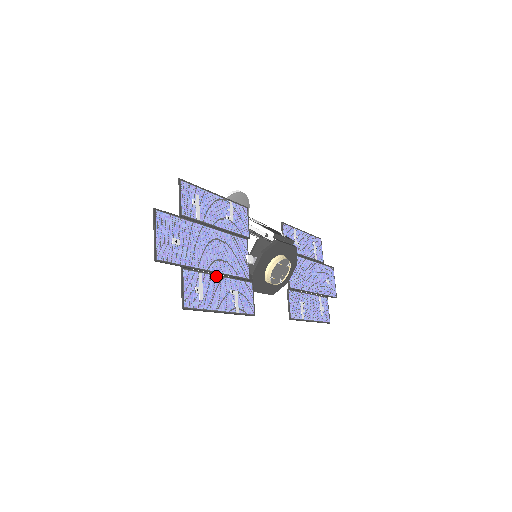
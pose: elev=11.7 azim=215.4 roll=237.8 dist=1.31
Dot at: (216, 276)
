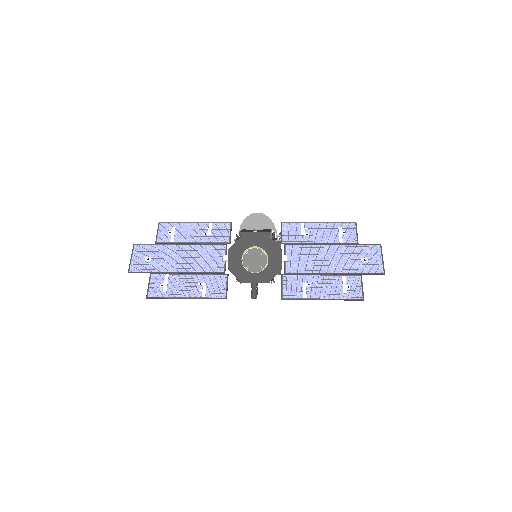
Dot at: (184, 275)
